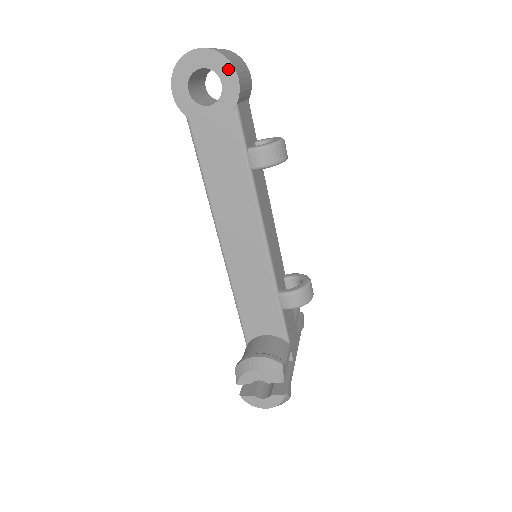
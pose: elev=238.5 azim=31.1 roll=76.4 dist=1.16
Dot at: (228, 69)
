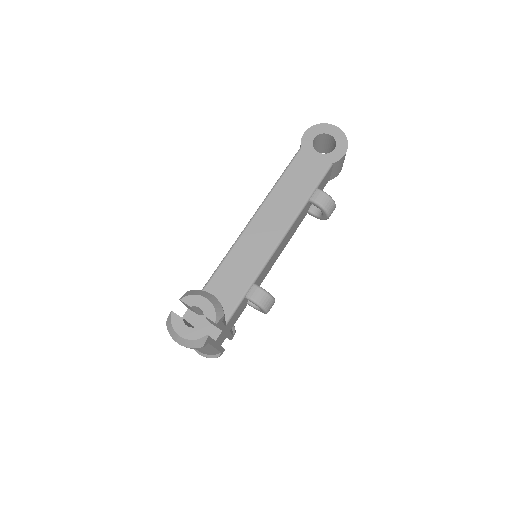
Dot at: (344, 146)
